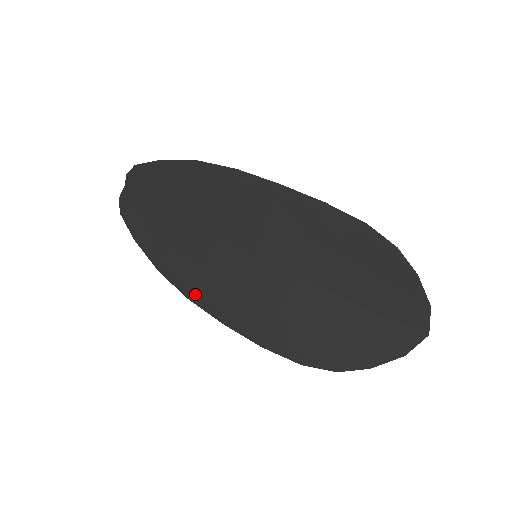
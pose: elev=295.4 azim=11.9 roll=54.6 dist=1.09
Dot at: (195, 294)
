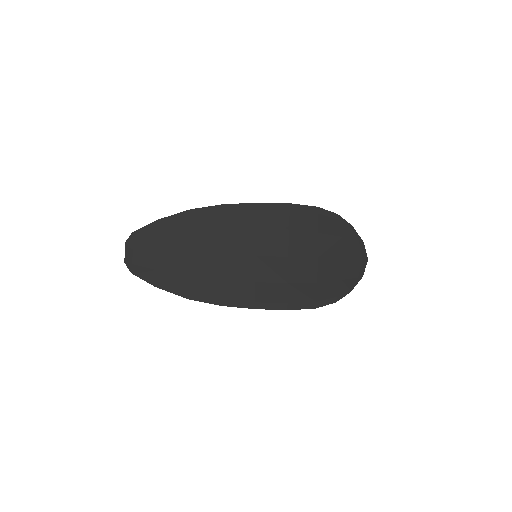
Dot at: (226, 300)
